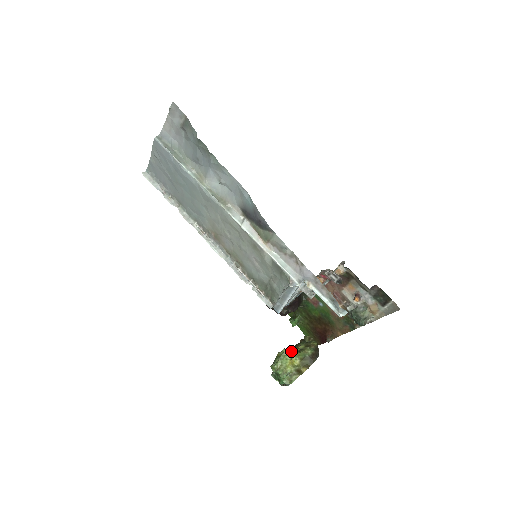
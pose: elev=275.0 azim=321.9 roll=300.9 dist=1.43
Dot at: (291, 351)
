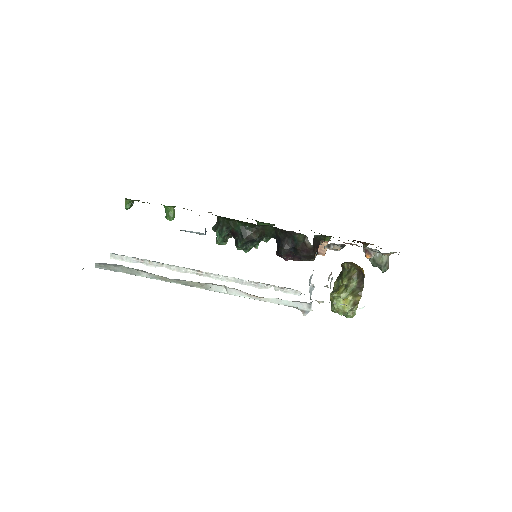
Dot at: (339, 294)
